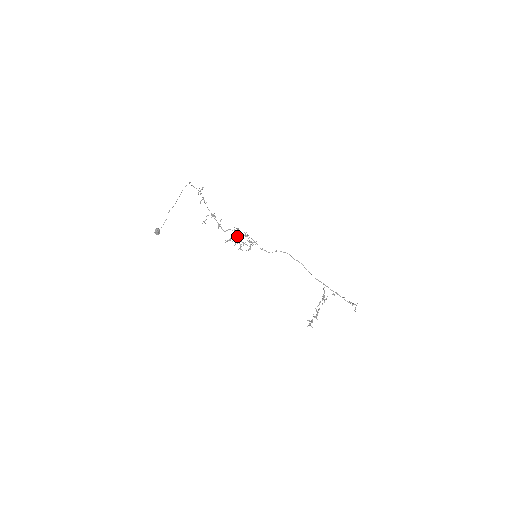
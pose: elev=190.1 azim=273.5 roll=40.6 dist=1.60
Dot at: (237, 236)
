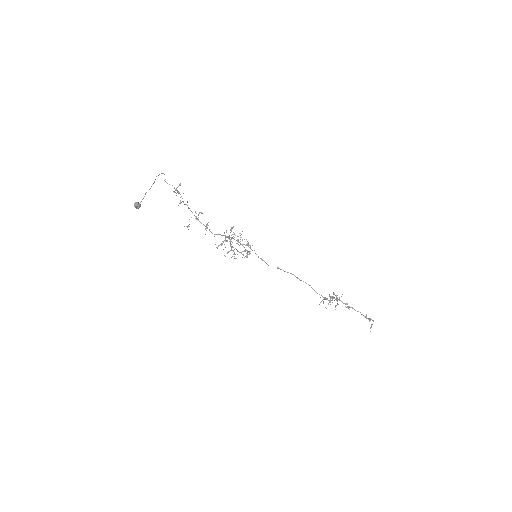
Dot at: (230, 241)
